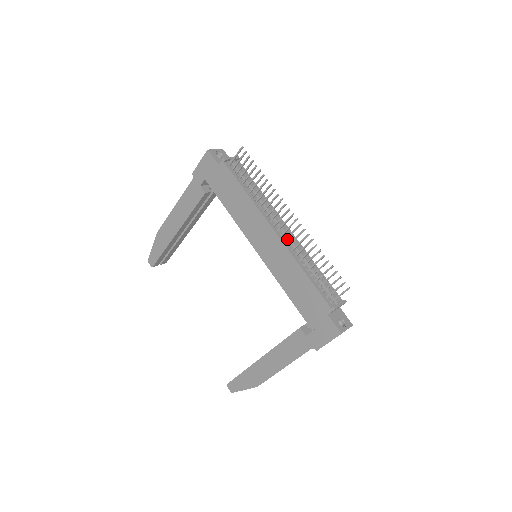
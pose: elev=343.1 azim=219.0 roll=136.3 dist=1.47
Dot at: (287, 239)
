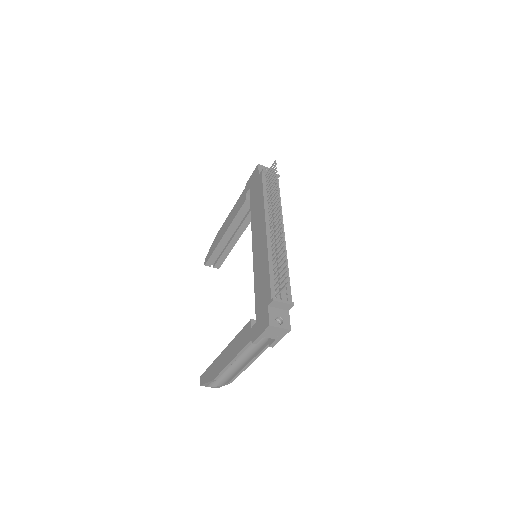
Dot at: occluded
